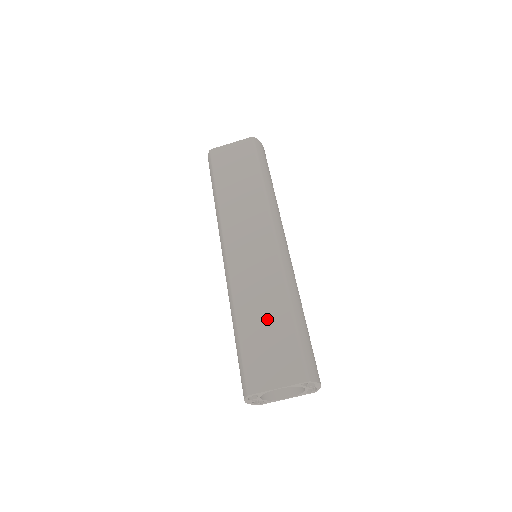
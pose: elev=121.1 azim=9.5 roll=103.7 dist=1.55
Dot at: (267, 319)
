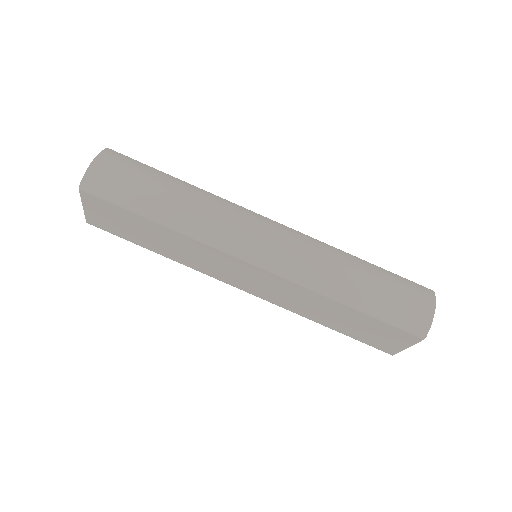
Dot at: (339, 317)
